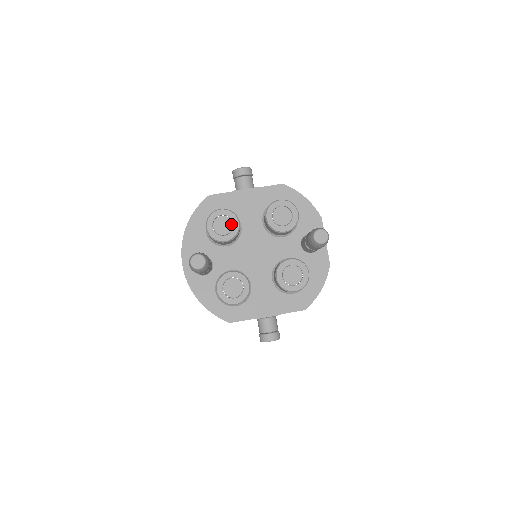
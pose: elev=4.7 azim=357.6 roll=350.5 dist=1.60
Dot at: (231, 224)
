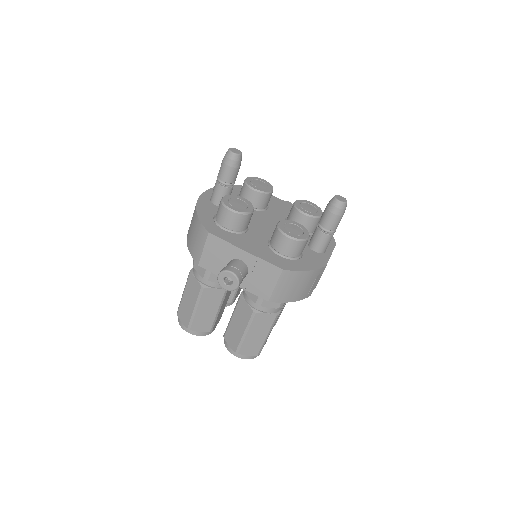
Dot at: (266, 187)
